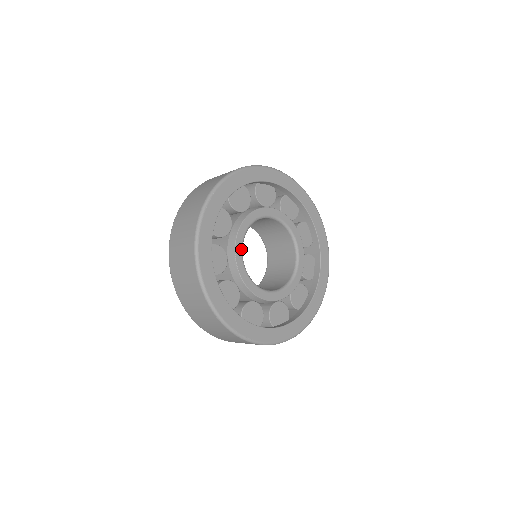
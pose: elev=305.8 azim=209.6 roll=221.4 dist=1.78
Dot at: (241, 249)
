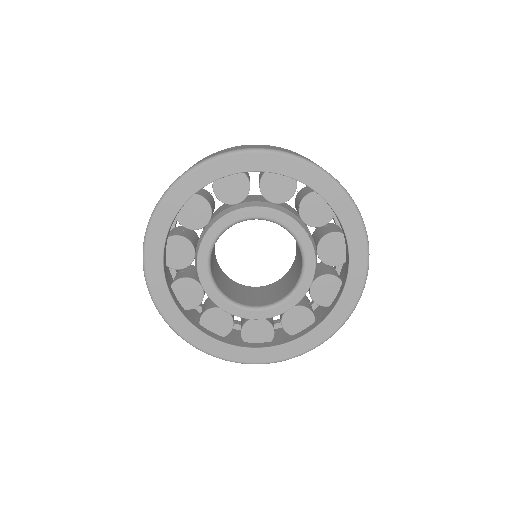
Dot at: (224, 228)
